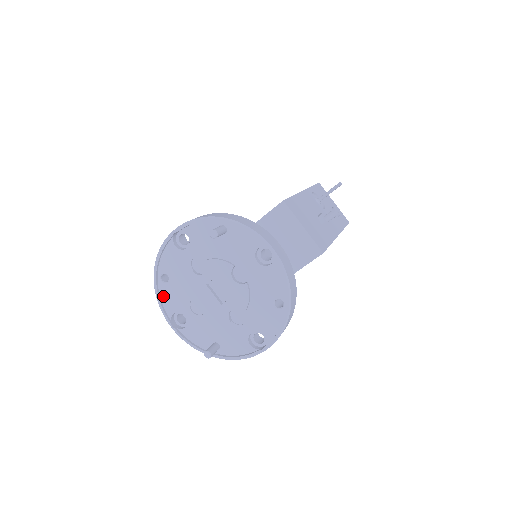
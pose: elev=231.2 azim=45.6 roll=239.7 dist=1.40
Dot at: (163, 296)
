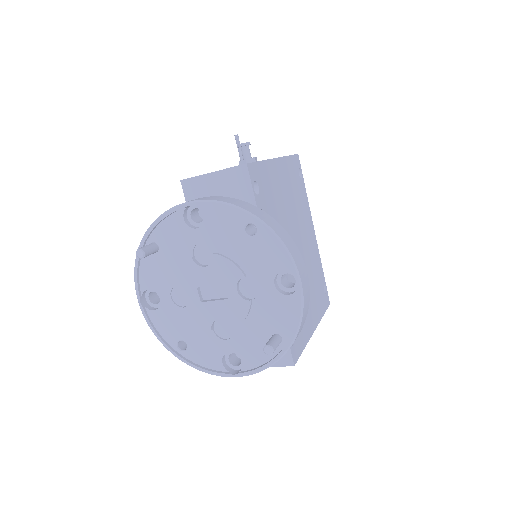
Dot at: (199, 361)
